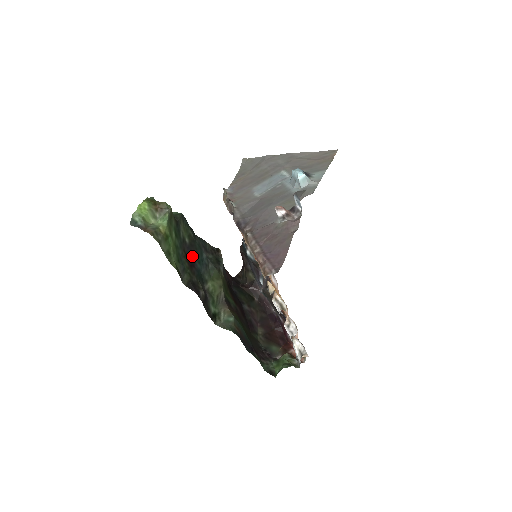
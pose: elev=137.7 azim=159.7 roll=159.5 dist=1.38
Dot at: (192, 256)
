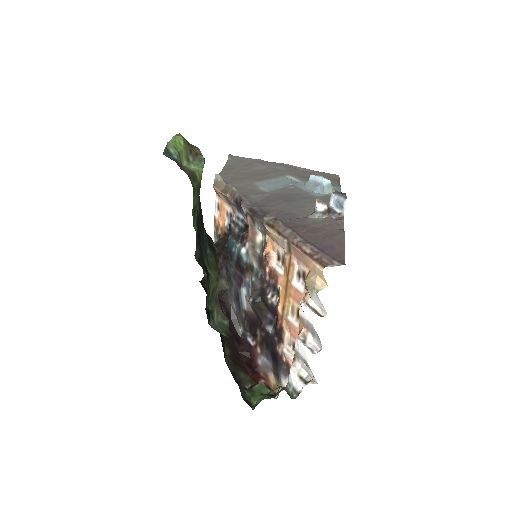
Dot at: (199, 230)
